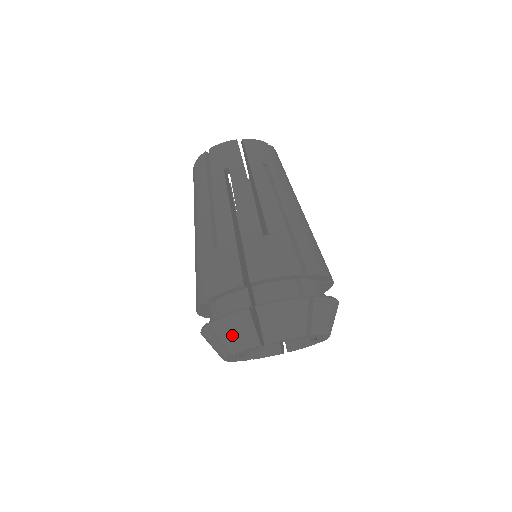
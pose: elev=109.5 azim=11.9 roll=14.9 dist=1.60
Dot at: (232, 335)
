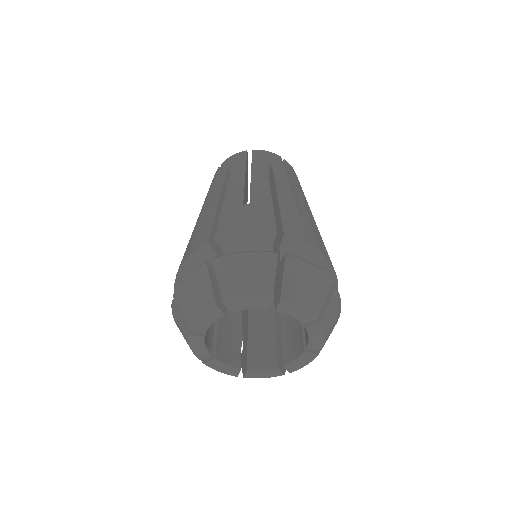
Dot at: (190, 300)
